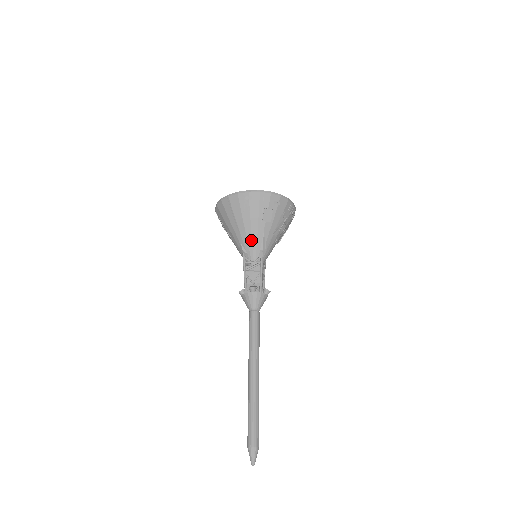
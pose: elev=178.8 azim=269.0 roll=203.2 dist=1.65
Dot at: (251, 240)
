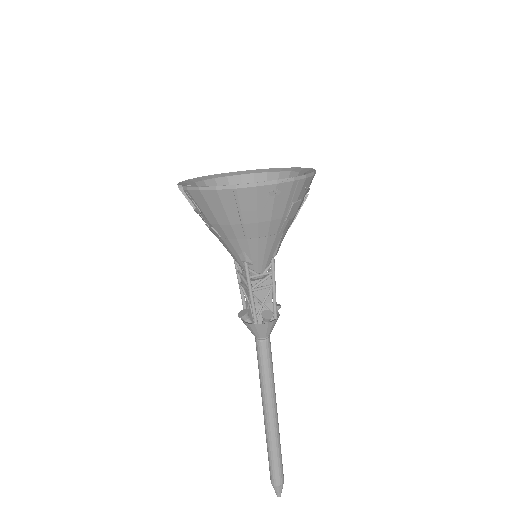
Dot at: (264, 248)
